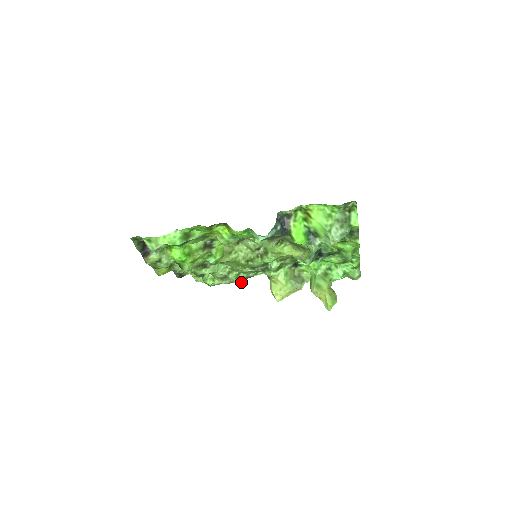
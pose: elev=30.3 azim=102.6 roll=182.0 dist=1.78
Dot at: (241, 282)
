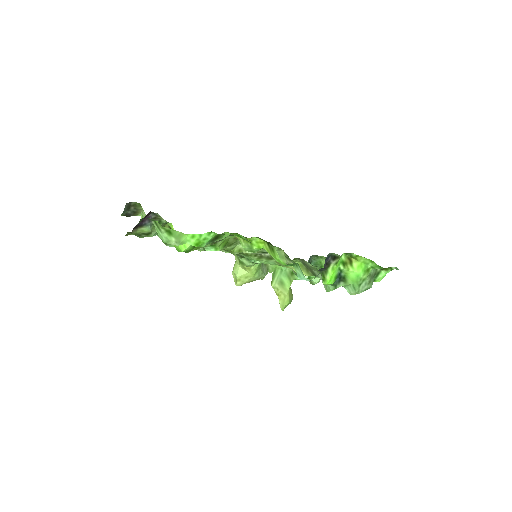
Dot at: occluded
